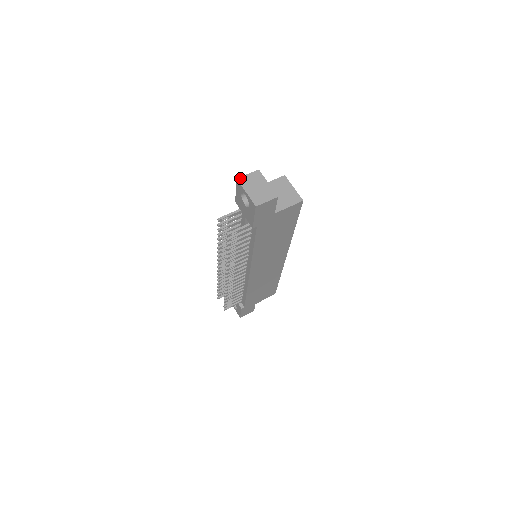
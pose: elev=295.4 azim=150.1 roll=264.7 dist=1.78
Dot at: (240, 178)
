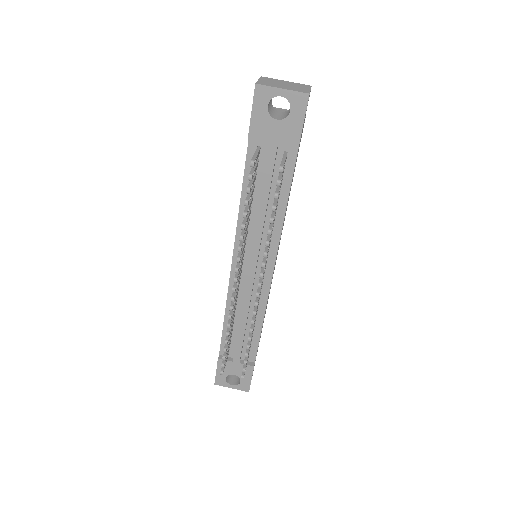
Dot at: (258, 83)
